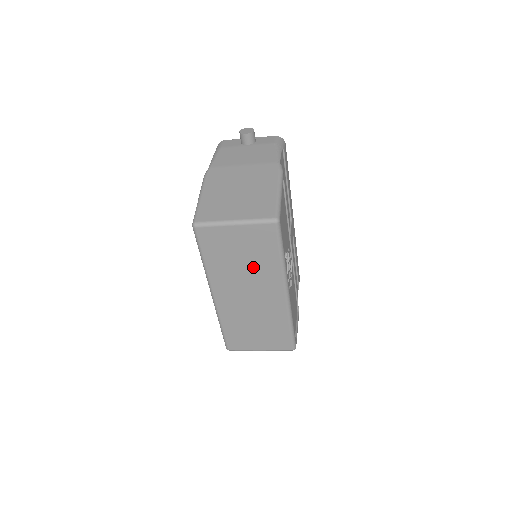
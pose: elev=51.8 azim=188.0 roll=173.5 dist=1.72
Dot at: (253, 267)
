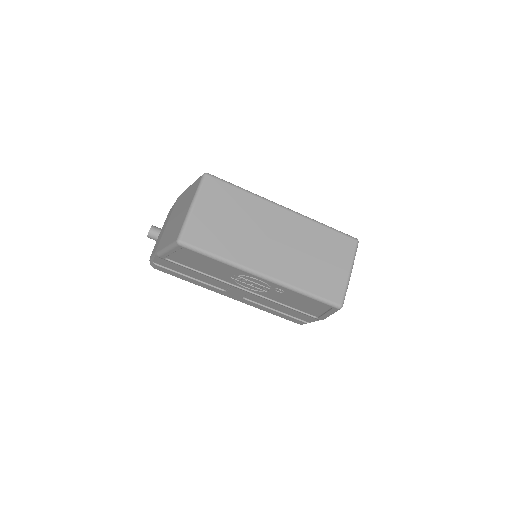
Dot at: (244, 218)
